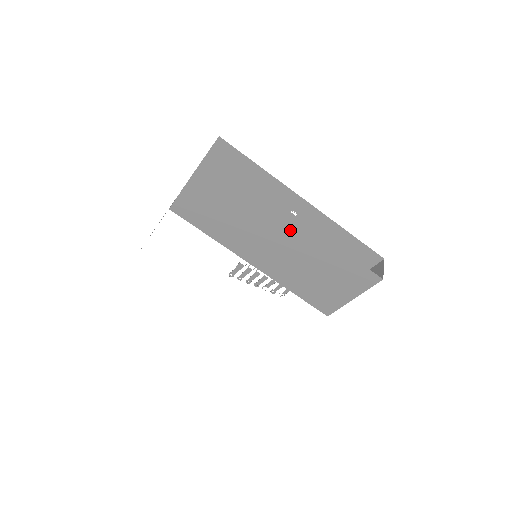
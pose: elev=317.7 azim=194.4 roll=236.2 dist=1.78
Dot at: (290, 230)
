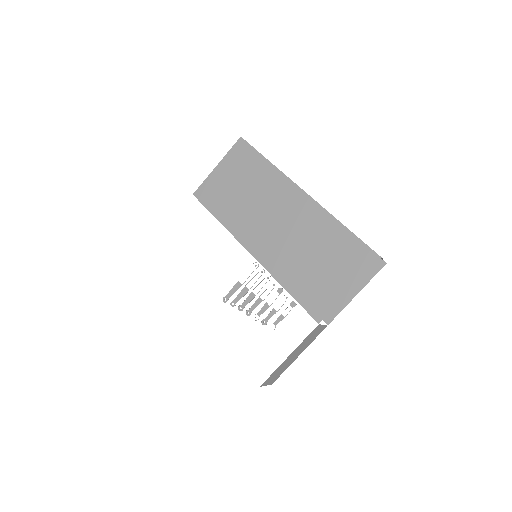
Dot at: (293, 204)
